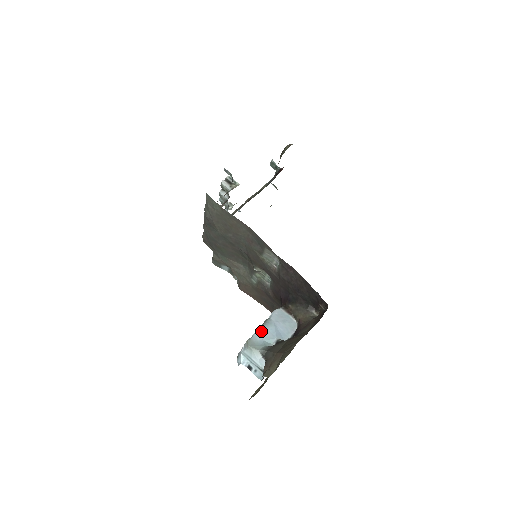
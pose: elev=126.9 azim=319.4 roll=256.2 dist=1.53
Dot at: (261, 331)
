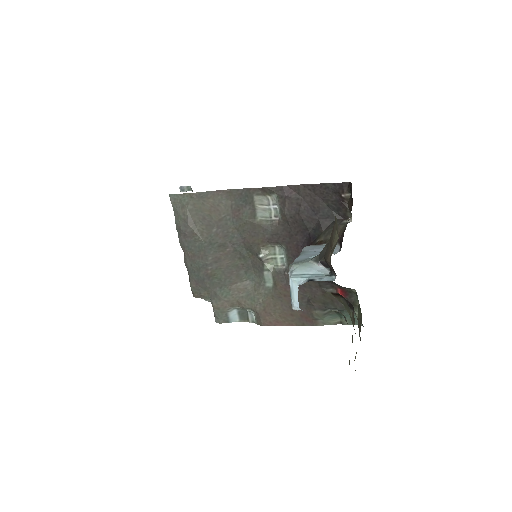
Dot at: (300, 257)
